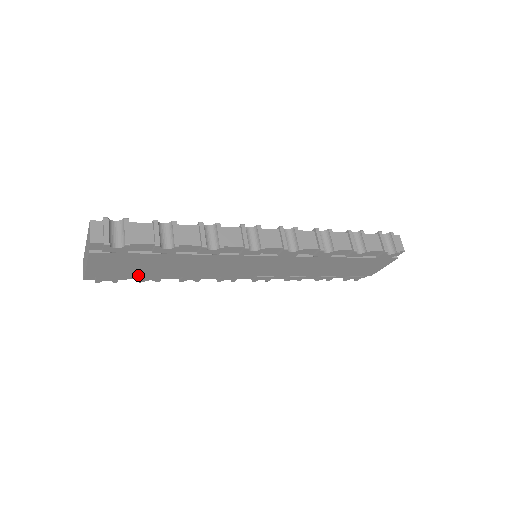
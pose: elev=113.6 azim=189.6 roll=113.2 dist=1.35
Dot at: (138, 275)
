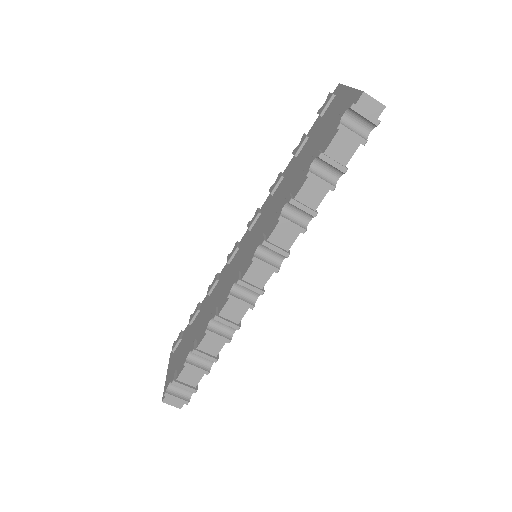
Dot at: occluded
